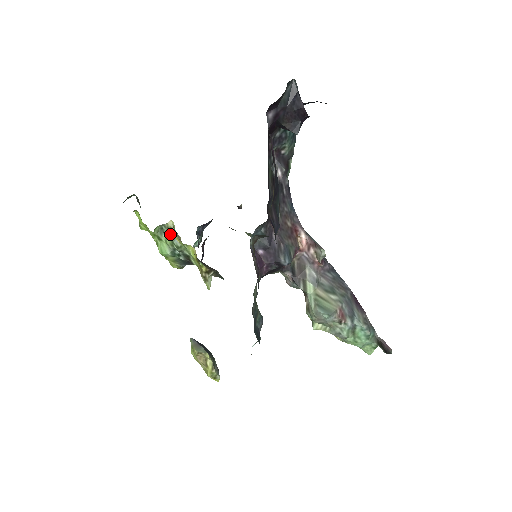
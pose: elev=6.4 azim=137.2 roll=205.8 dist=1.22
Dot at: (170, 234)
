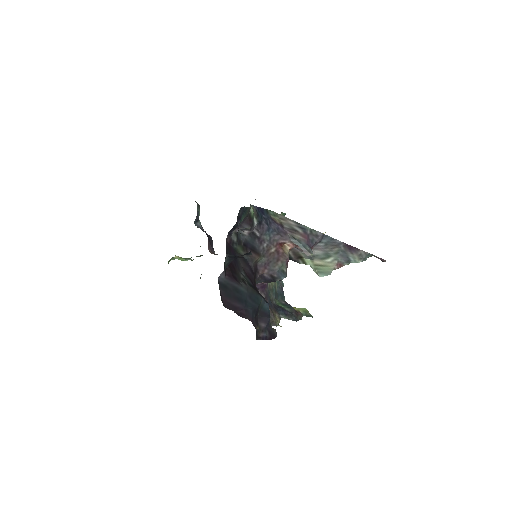
Dot at: occluded
